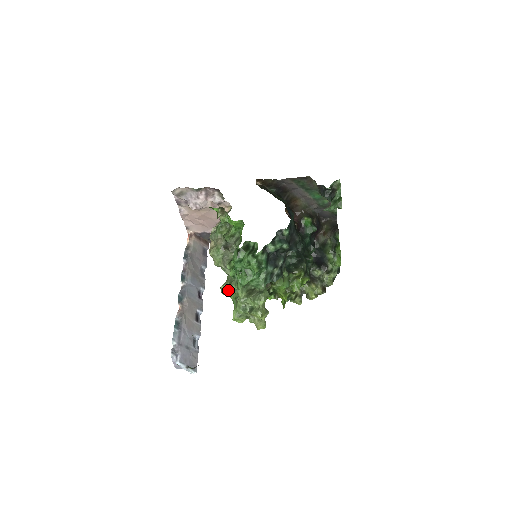
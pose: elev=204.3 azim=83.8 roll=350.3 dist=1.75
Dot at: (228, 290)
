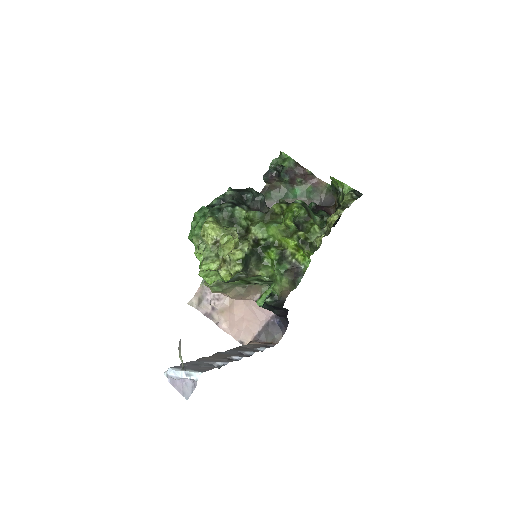
Dot at: (210, 274)
